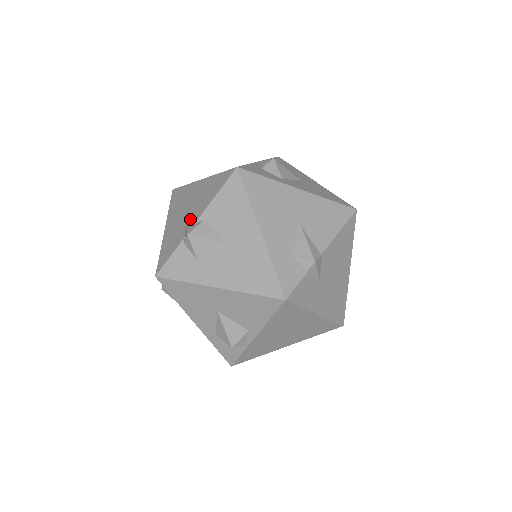
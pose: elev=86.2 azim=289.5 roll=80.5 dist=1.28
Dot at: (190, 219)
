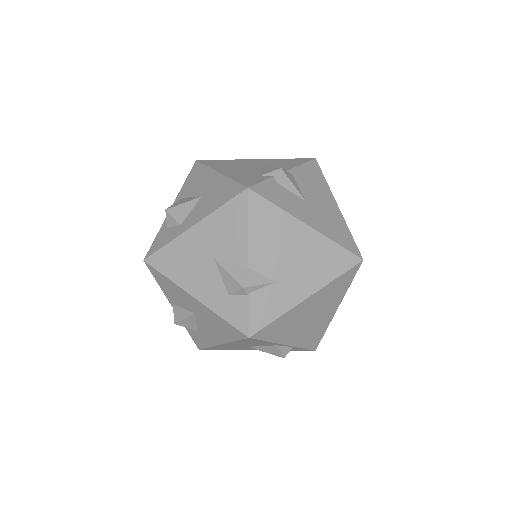
Dot at: occluded
